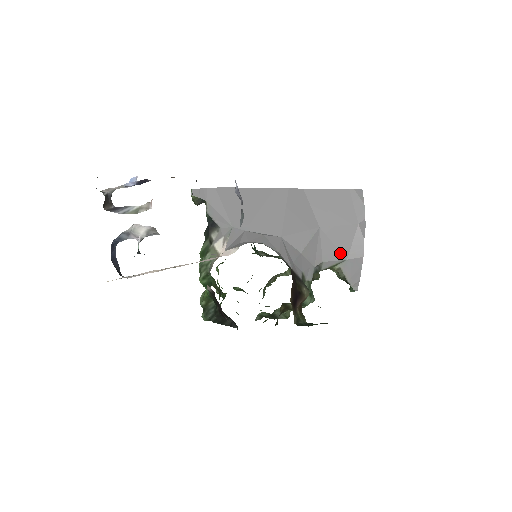
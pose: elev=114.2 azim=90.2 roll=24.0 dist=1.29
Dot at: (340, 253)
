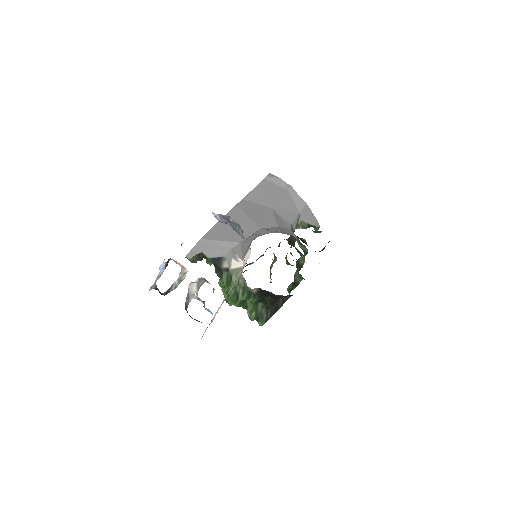
Dot at: (294, 212)
